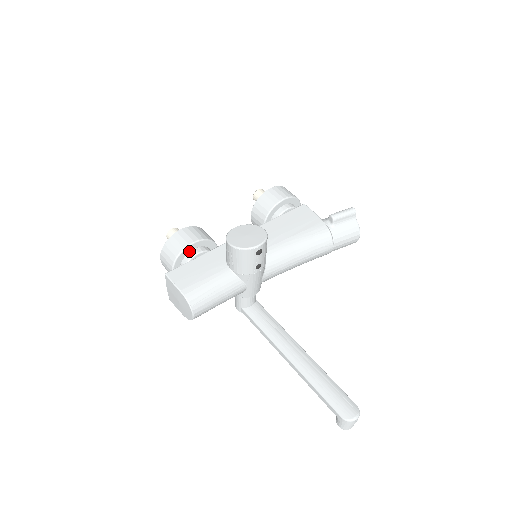
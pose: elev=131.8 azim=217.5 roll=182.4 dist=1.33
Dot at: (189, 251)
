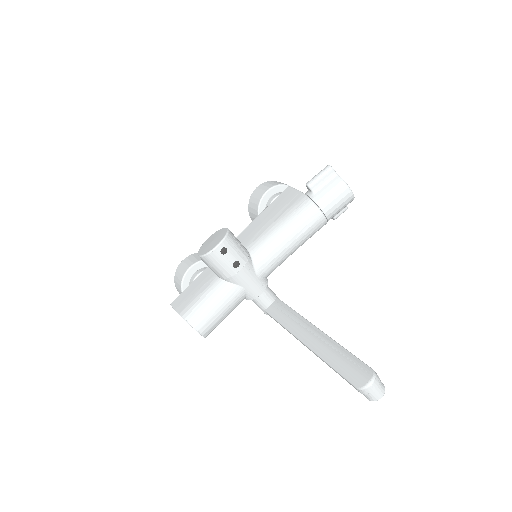
Dot at: (190, 277)
